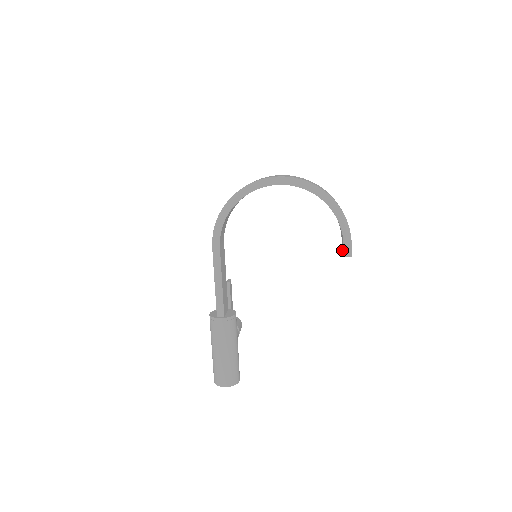
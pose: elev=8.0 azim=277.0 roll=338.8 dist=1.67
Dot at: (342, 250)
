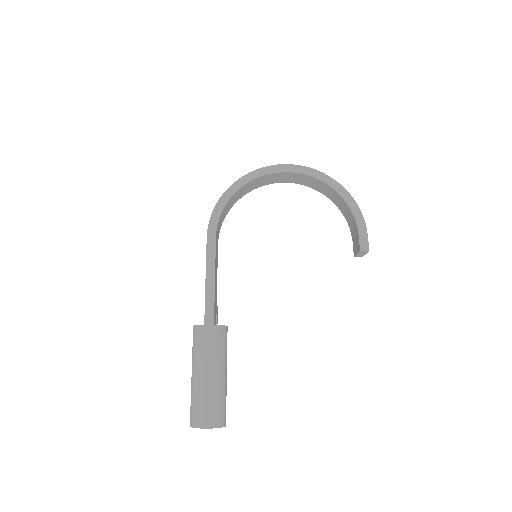
Dot at: (355, 252)
